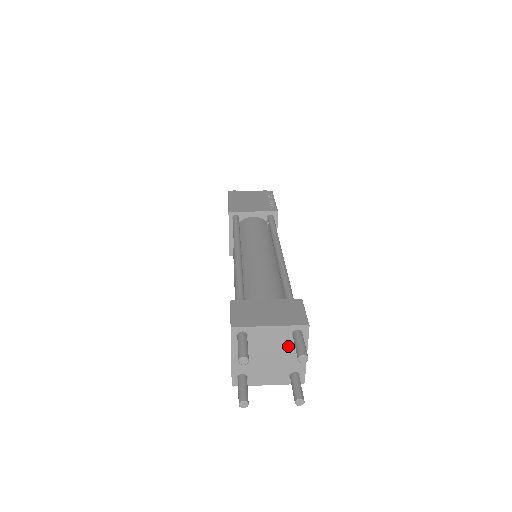
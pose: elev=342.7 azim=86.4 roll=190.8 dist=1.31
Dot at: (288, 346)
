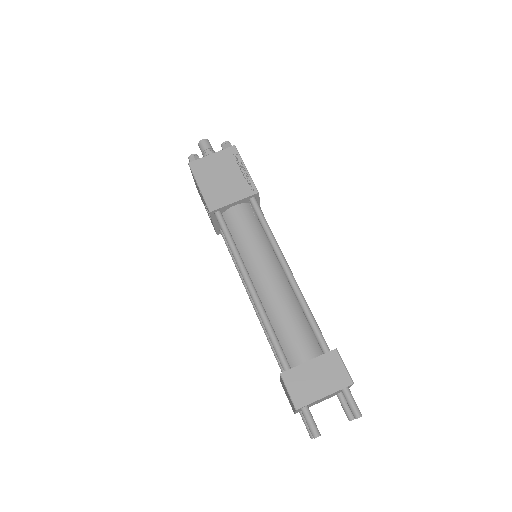
Dot at: occluded
